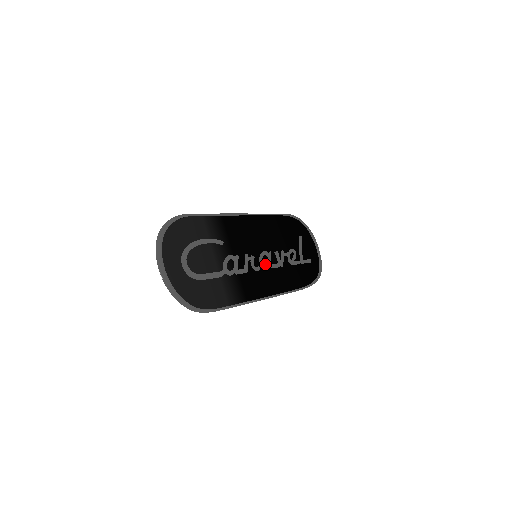
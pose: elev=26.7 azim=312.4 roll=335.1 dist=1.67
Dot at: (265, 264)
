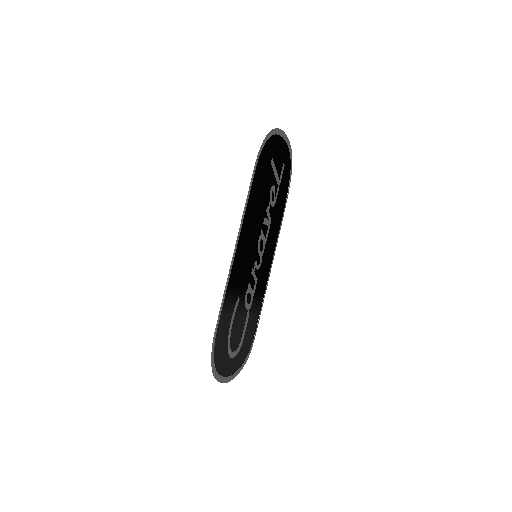
Dot at: (262, 247)
